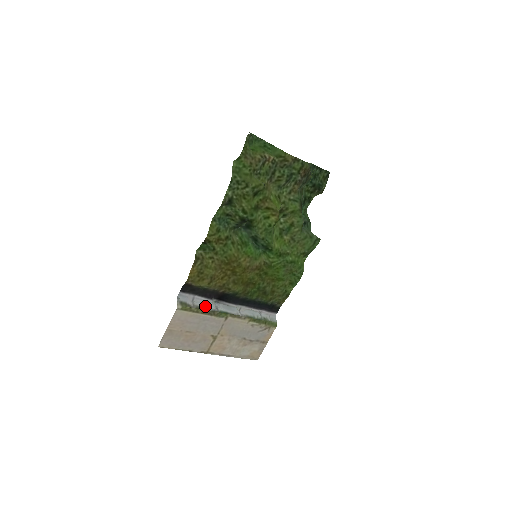
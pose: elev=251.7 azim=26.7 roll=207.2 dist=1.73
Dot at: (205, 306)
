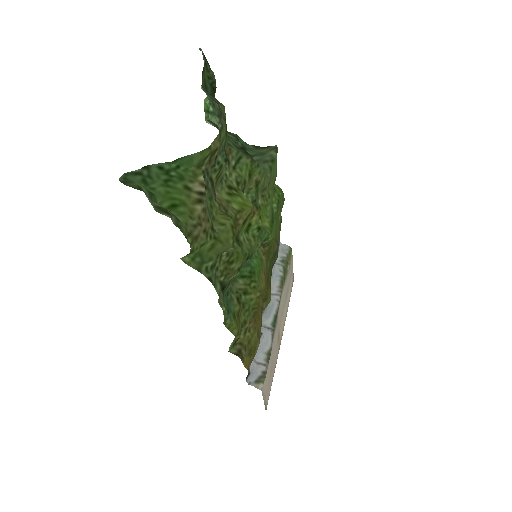
Dot at: (266, 347)
